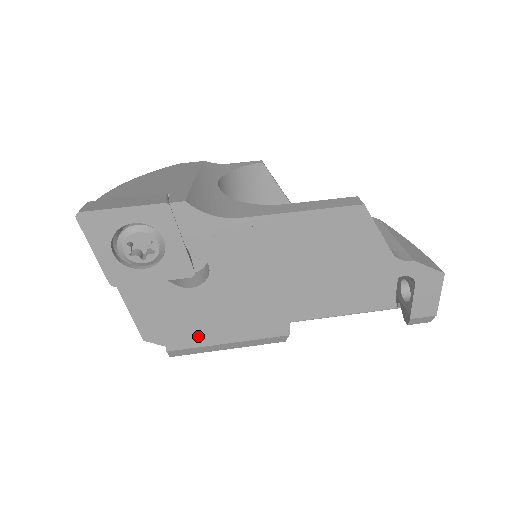
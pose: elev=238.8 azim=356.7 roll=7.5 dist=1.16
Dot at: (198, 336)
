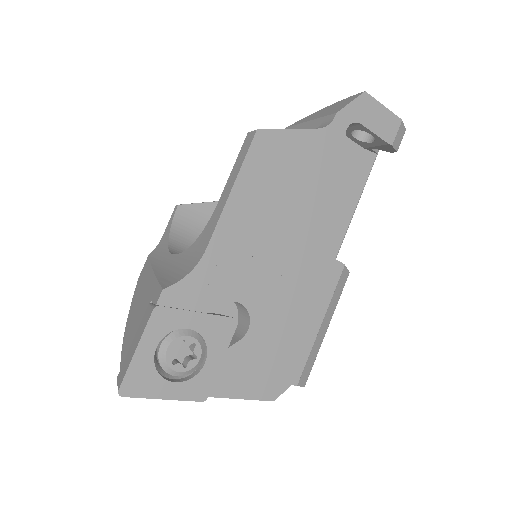
Dot at: (298, 349)
